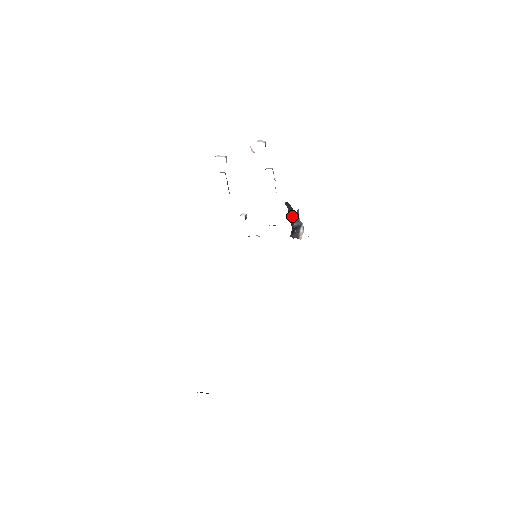
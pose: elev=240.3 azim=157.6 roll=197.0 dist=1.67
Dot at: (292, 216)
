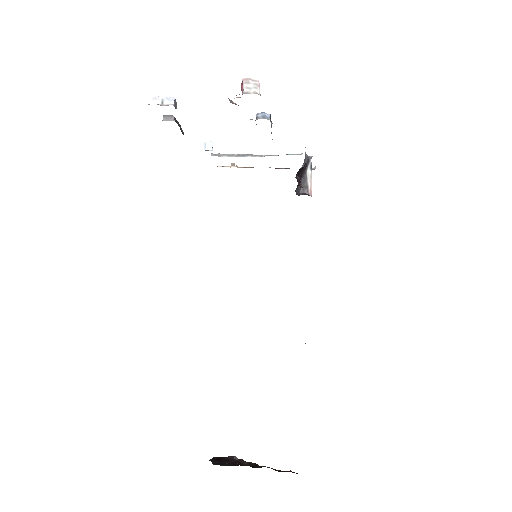
Dot at: (300, 172)
